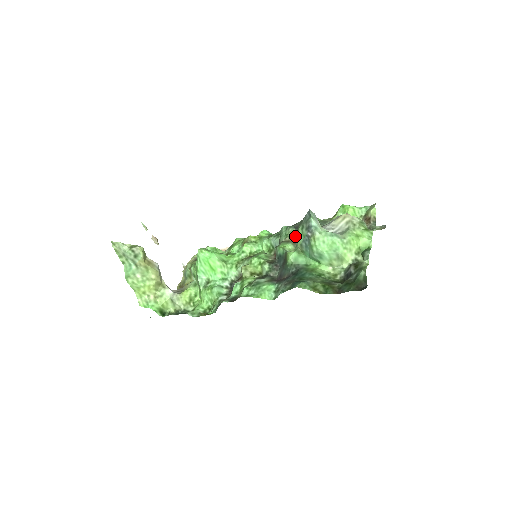
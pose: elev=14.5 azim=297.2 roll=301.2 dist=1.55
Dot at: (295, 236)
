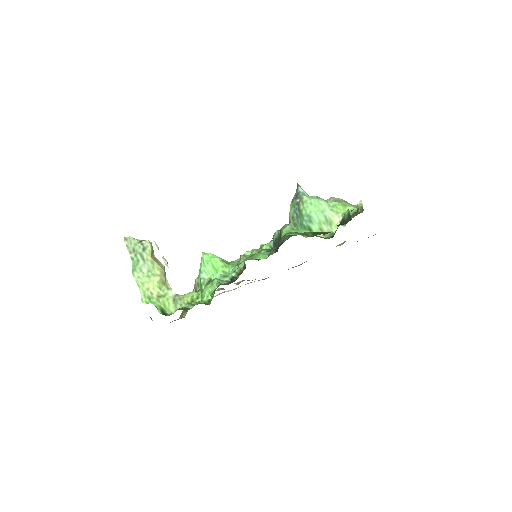
Dot at: occluded
